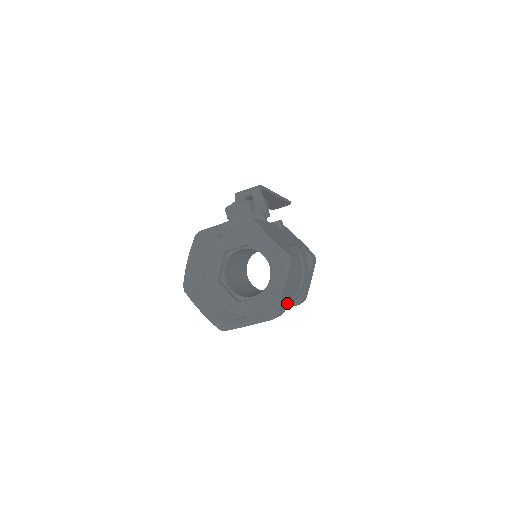
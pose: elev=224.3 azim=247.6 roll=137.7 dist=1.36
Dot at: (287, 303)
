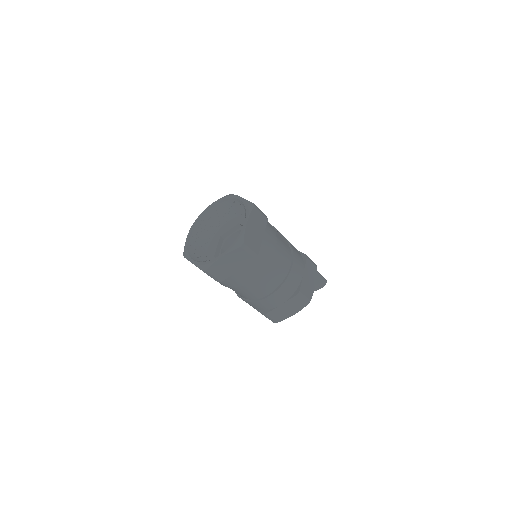
Dot at: (280, 284)
